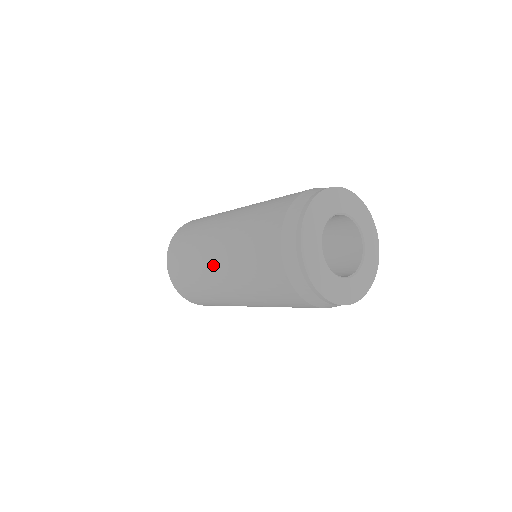
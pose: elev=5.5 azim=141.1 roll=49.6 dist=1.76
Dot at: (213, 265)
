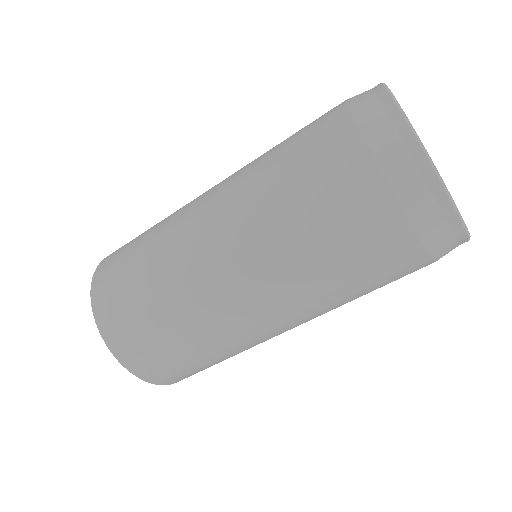
Dot at: (211, 254)
